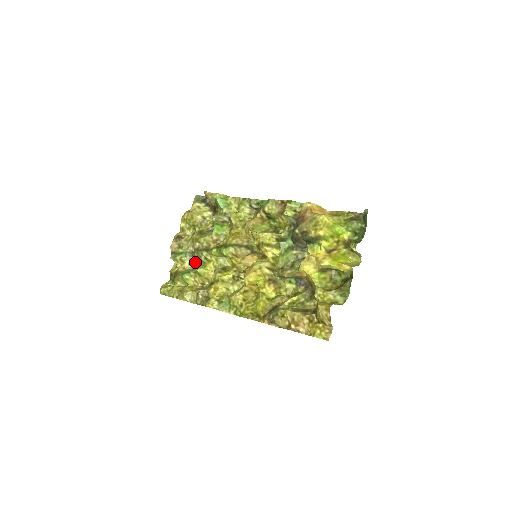
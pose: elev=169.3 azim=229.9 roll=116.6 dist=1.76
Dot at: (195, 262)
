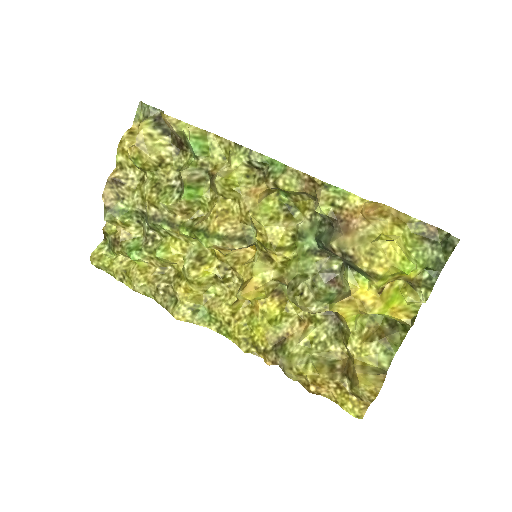
Dot at: (148, 233)
